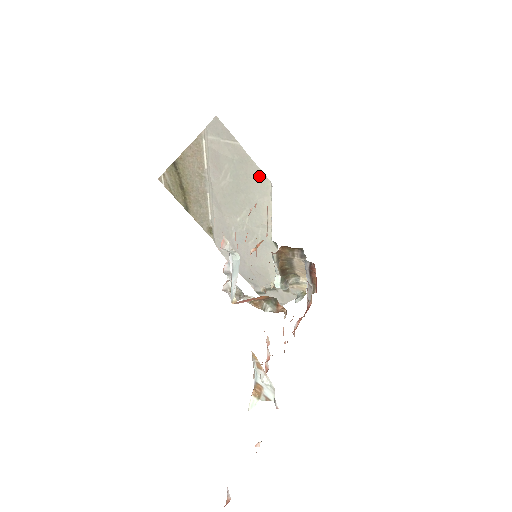
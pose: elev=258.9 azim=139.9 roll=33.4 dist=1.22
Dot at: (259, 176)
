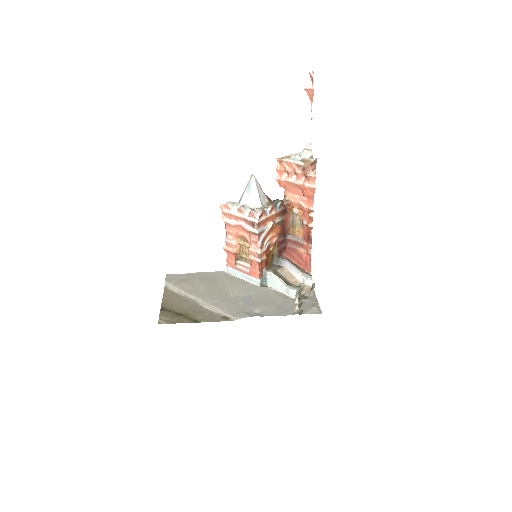
Dot at: (215, 274)
